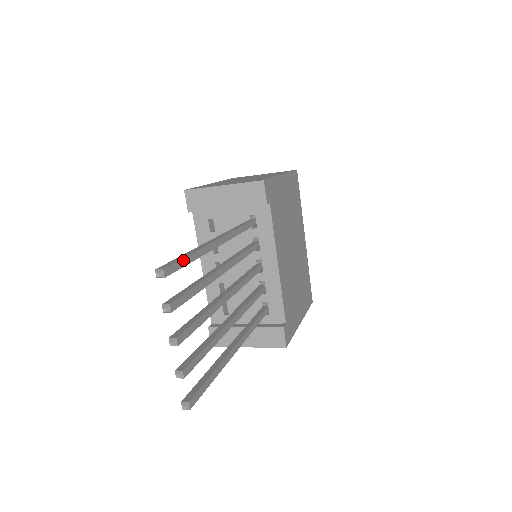
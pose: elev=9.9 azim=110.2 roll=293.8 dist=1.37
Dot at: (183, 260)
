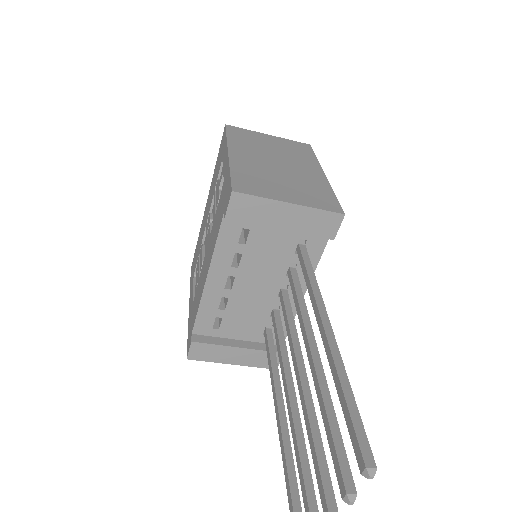
Dot at: (359, 419)
